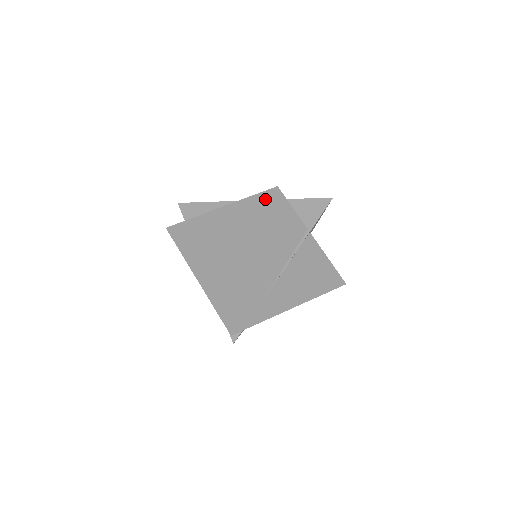
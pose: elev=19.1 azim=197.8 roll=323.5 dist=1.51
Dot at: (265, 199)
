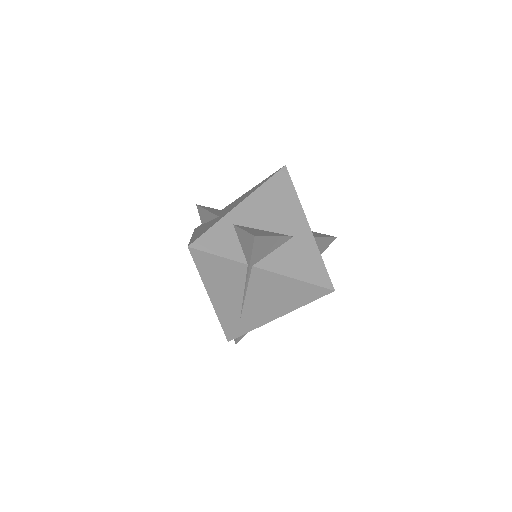
Dot at: occluded
